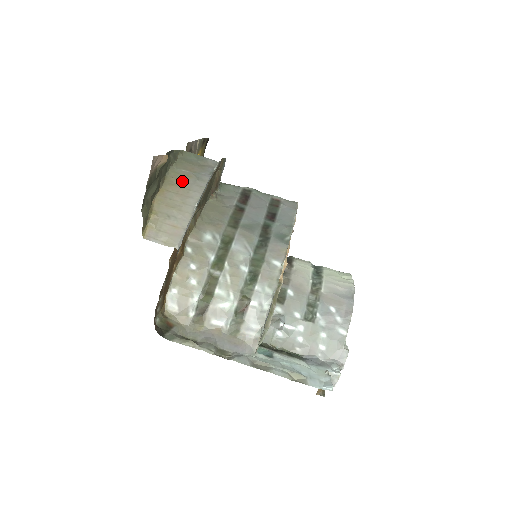
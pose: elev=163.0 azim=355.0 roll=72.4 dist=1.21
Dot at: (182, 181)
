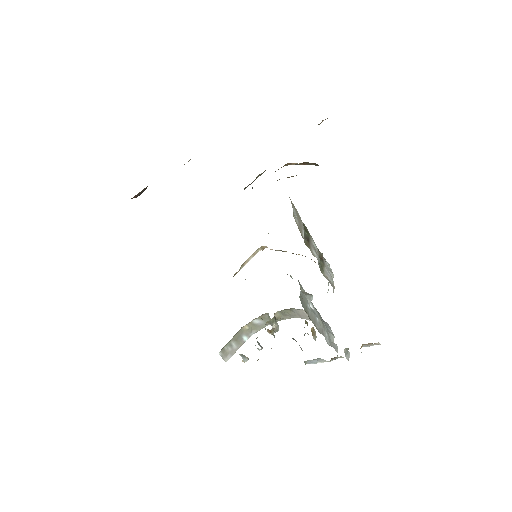
Dot at: occluded
